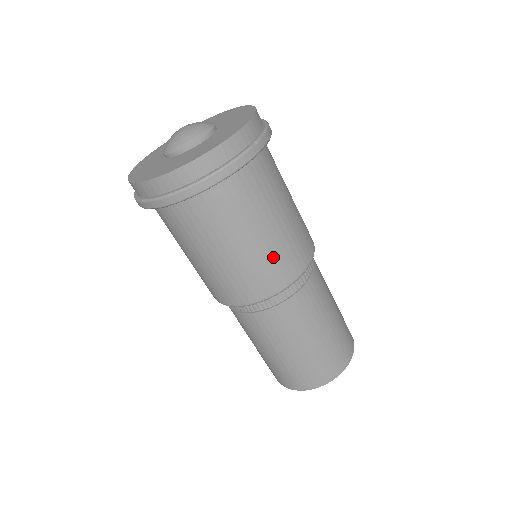
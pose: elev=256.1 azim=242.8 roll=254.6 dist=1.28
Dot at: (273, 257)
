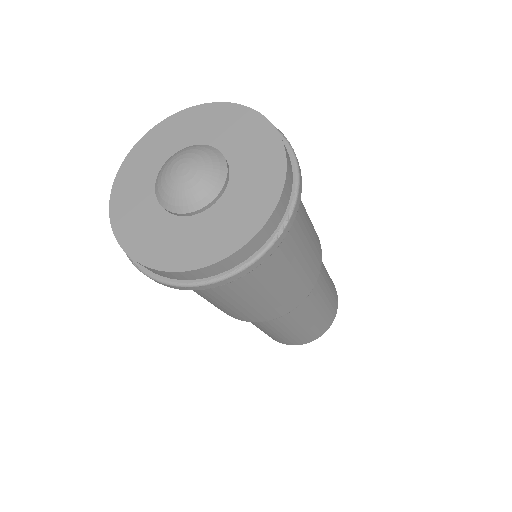
Dot at: (278, 301)
